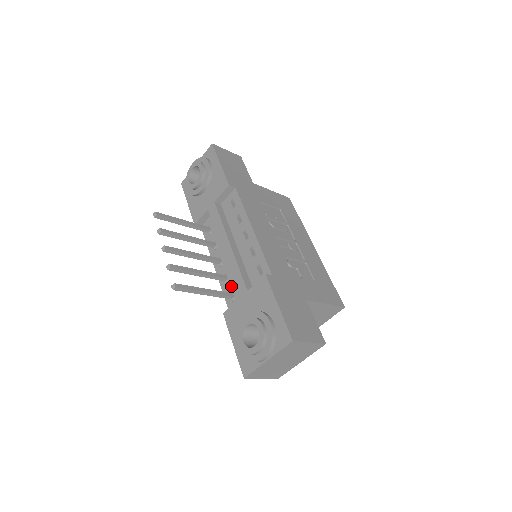
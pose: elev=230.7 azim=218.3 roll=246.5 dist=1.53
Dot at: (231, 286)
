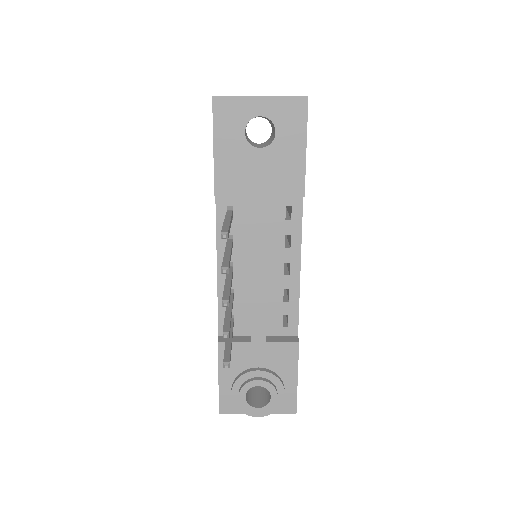
Dot at: (235, 309)
